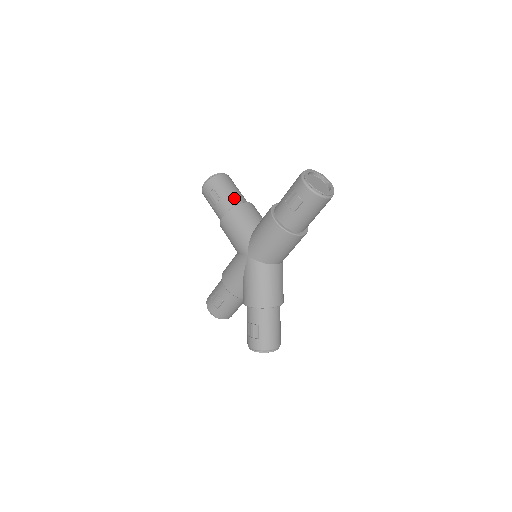
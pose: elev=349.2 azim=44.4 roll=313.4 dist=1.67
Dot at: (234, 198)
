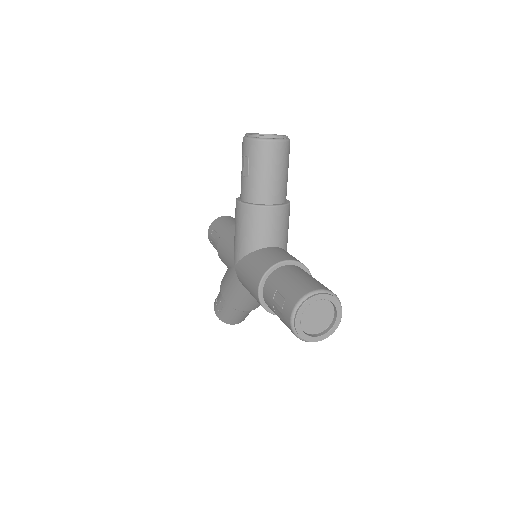
Dot at: (263, 190)
